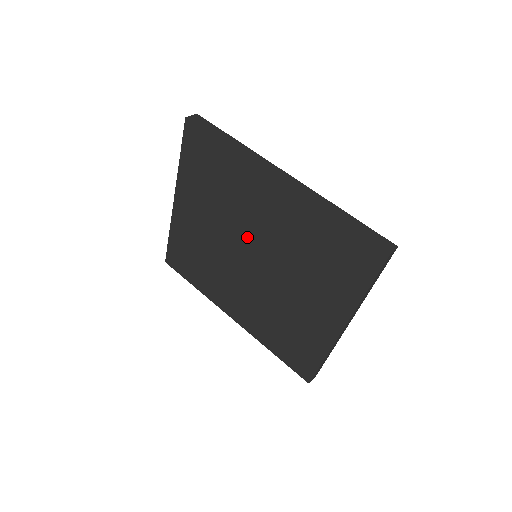
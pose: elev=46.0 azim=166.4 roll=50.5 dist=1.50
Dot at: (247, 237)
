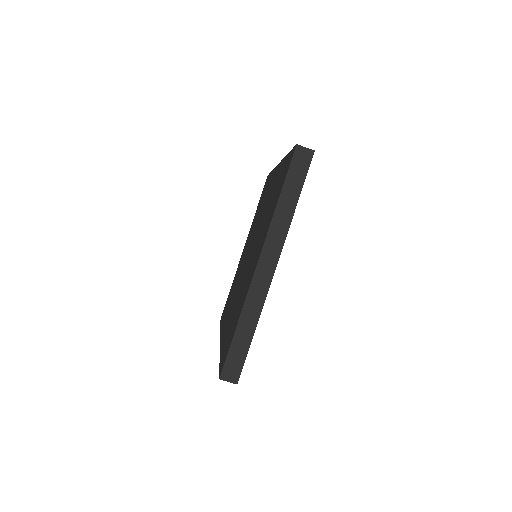
Dot at: occluded
